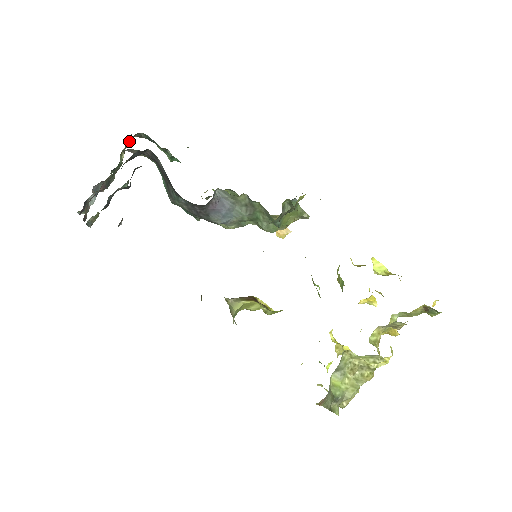
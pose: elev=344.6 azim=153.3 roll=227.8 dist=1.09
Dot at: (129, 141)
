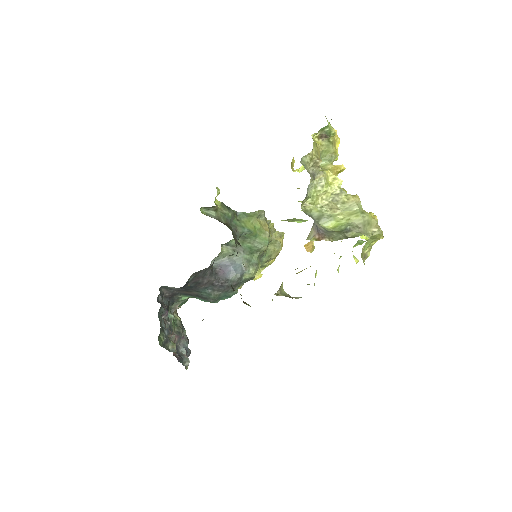
Dot at: (175, 310)
